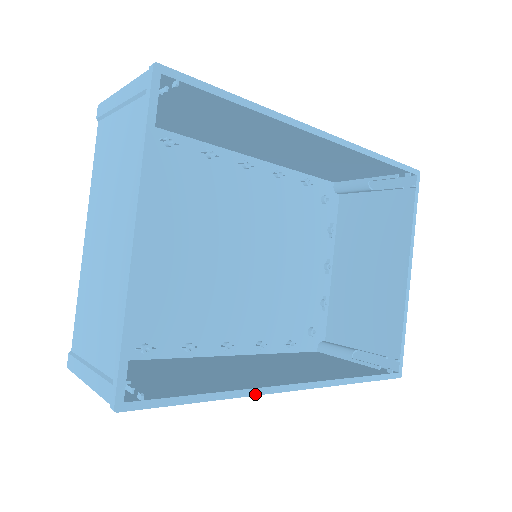
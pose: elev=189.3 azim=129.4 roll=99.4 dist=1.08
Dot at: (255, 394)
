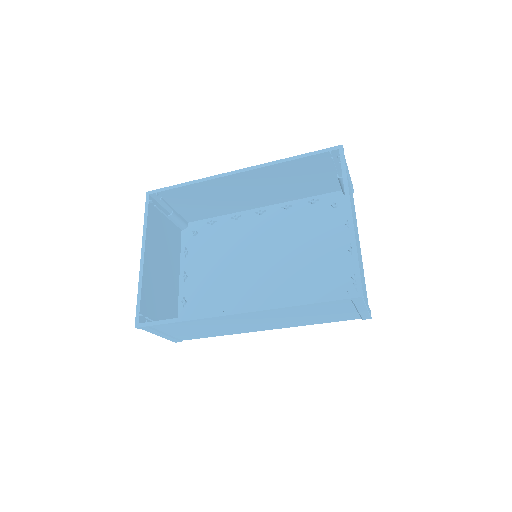
Dot at: (209, 317)
